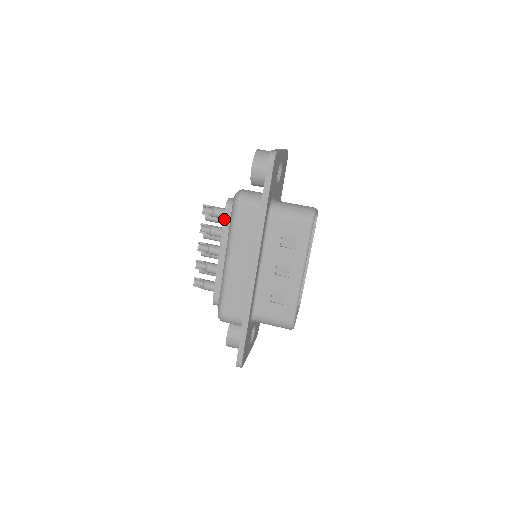
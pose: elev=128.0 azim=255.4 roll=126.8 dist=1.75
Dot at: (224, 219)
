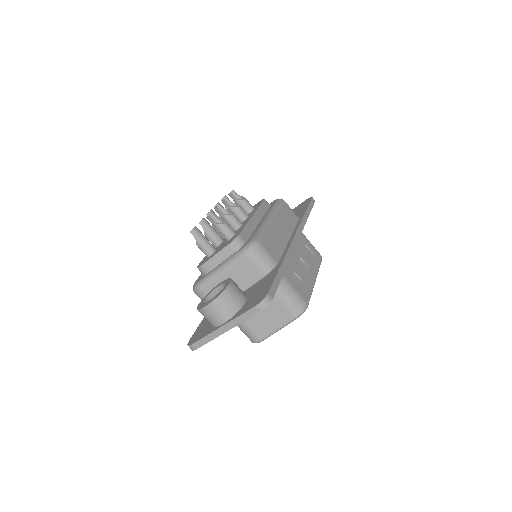
Dot at: occluded
